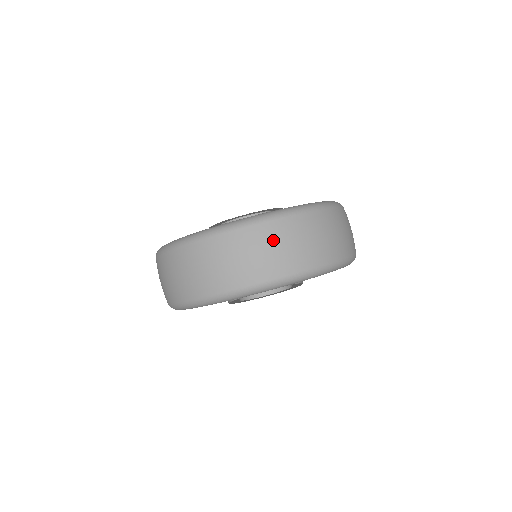
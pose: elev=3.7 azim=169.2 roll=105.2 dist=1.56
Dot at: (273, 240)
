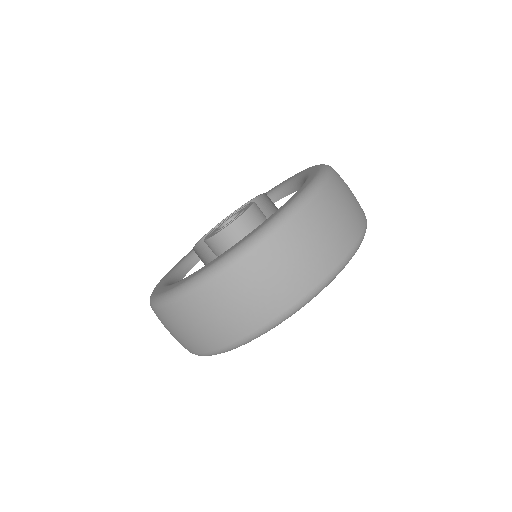
Dot at: (303, 240)
